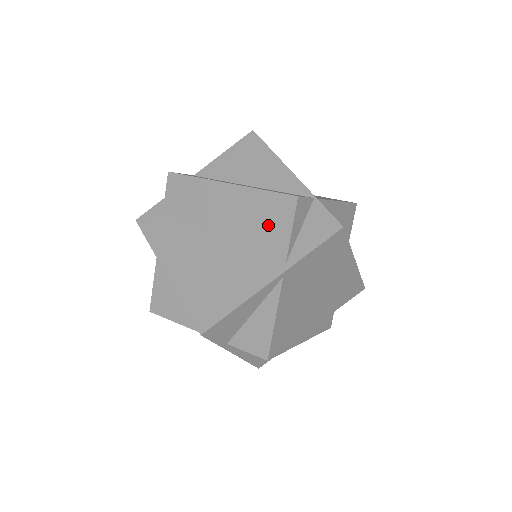
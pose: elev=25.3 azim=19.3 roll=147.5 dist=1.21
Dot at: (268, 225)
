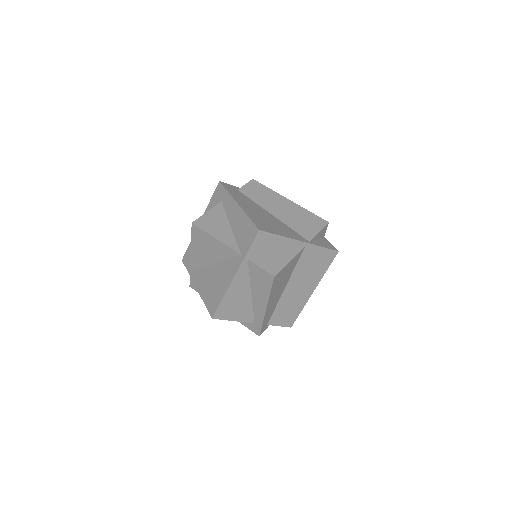
Dot at: (306, 224)
